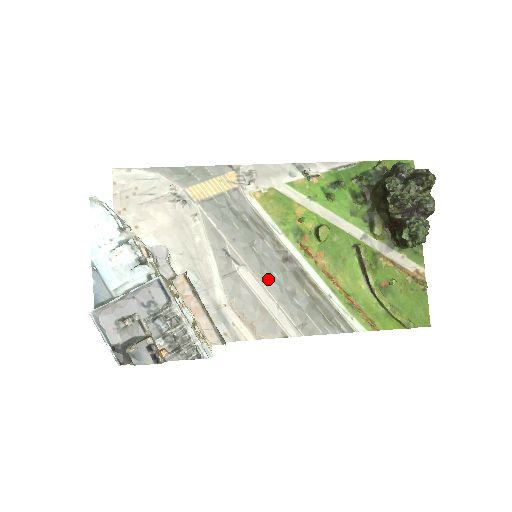
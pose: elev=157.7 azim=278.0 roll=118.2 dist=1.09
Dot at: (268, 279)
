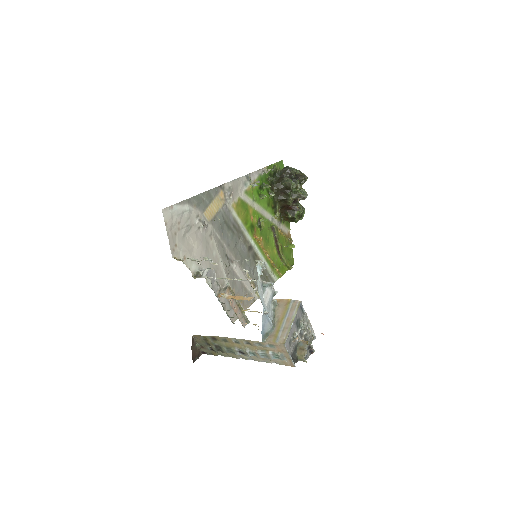
Dot at: (245, 267)
